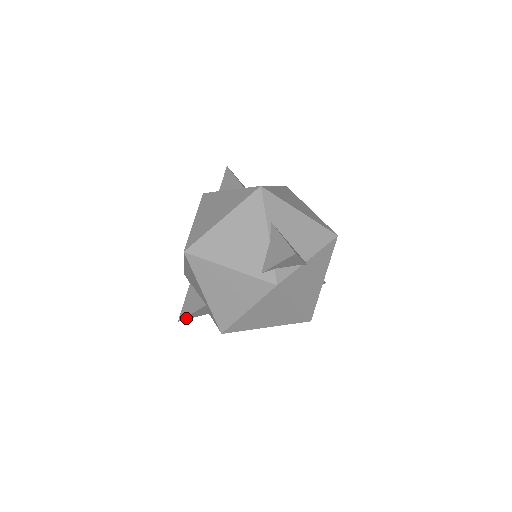
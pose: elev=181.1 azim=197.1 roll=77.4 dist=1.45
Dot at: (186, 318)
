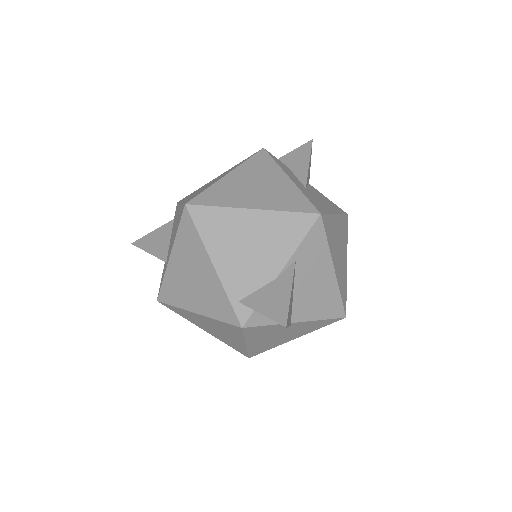
Dot at: occluded
